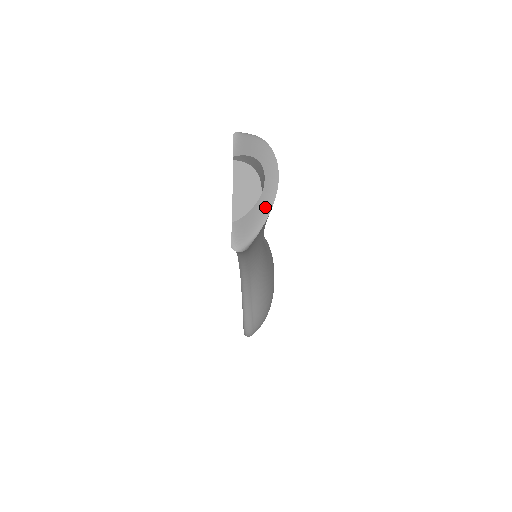
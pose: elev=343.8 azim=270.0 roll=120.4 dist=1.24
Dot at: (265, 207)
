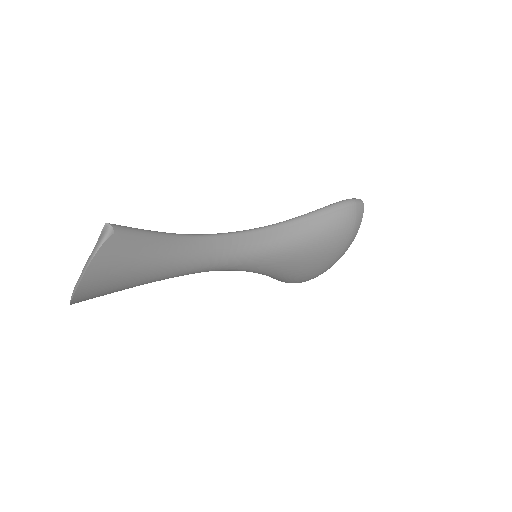
Dot at: occluded
